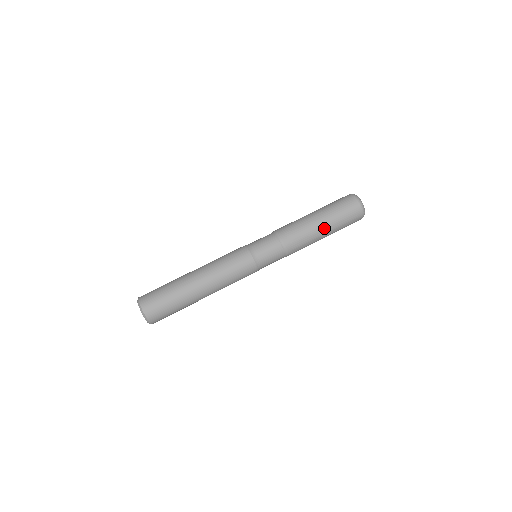
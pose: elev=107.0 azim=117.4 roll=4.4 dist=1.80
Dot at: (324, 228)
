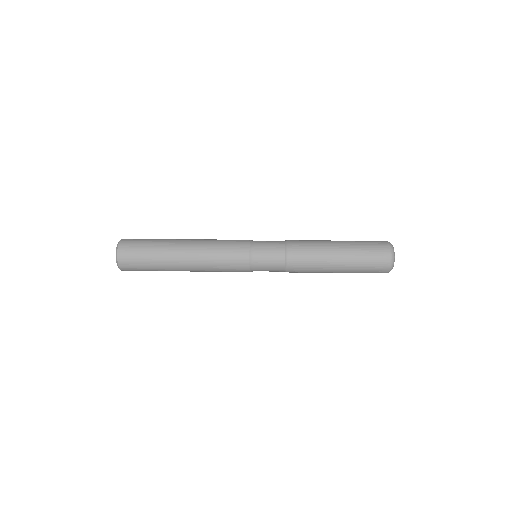
Dot at: (339, 263)
